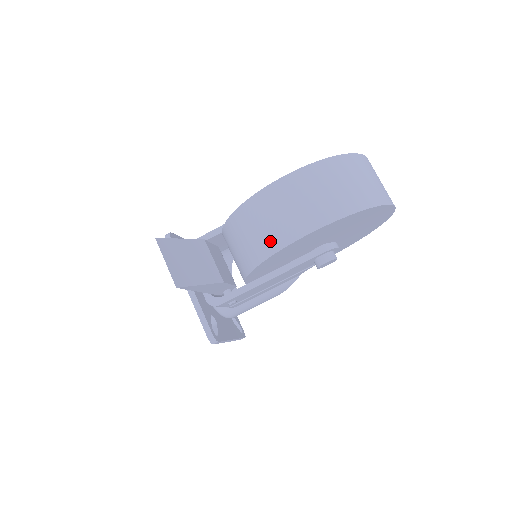
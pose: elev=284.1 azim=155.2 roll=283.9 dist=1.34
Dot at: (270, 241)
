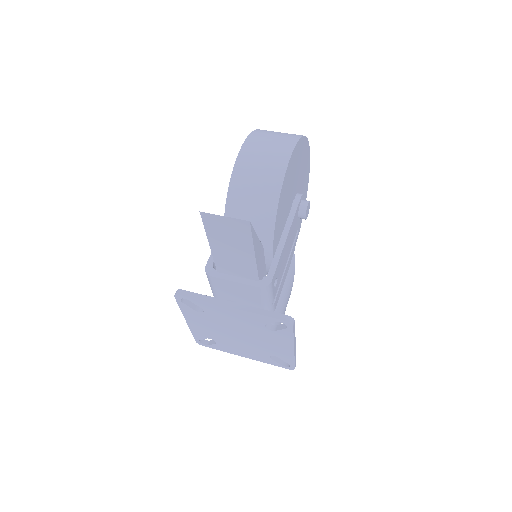
Dot at: (271, 181)
